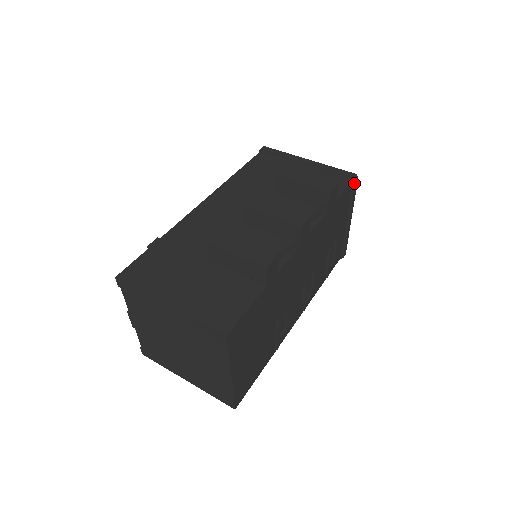
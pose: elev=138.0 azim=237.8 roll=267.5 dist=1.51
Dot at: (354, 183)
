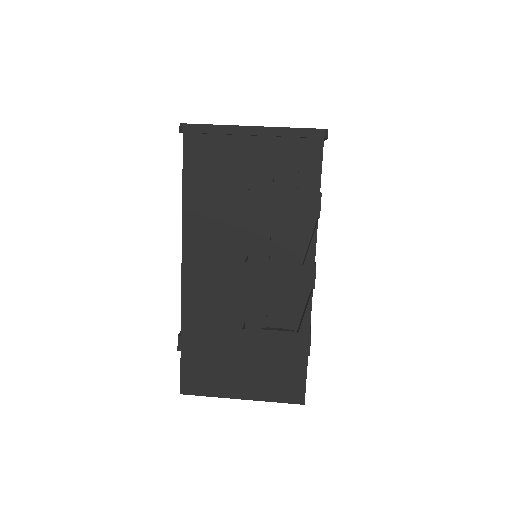
Dot at: occluded
